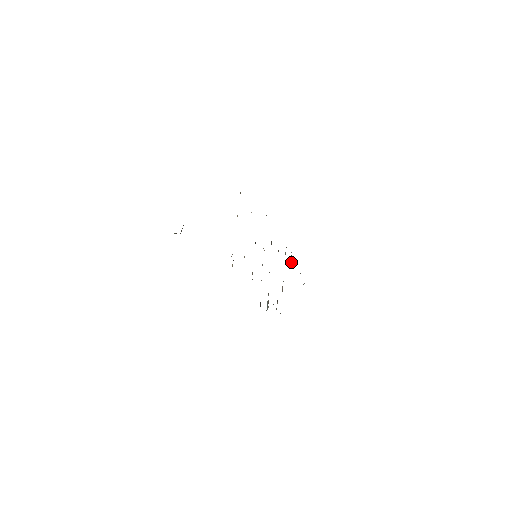
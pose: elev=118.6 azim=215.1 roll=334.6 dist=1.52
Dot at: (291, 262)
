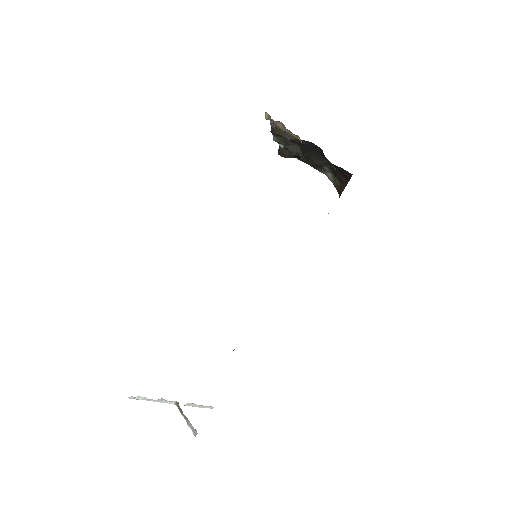
Dot at: occluded
